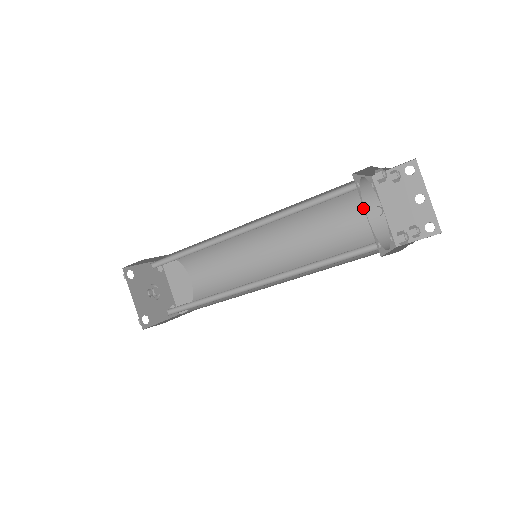
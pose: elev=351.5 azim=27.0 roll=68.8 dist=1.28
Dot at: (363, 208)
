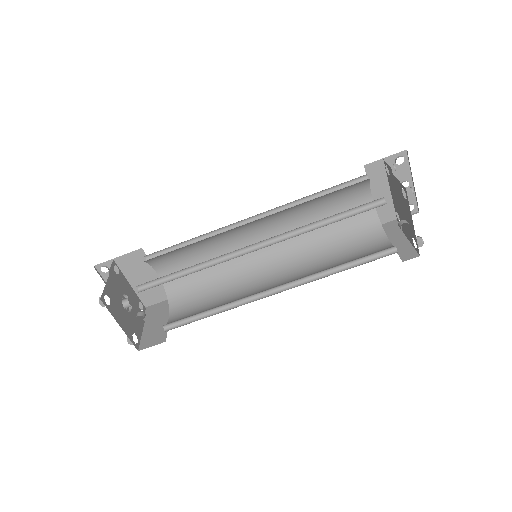
Dot at: (354, 195)
